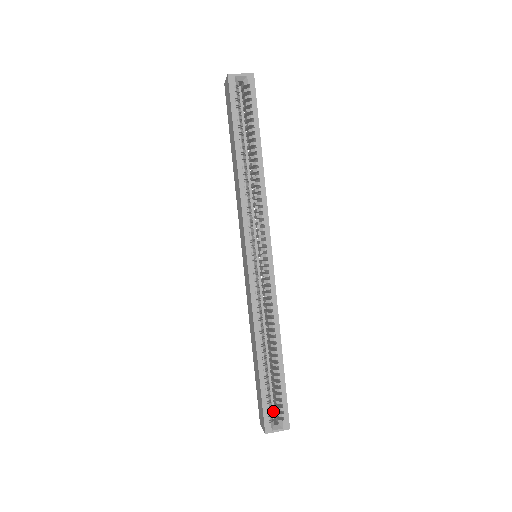
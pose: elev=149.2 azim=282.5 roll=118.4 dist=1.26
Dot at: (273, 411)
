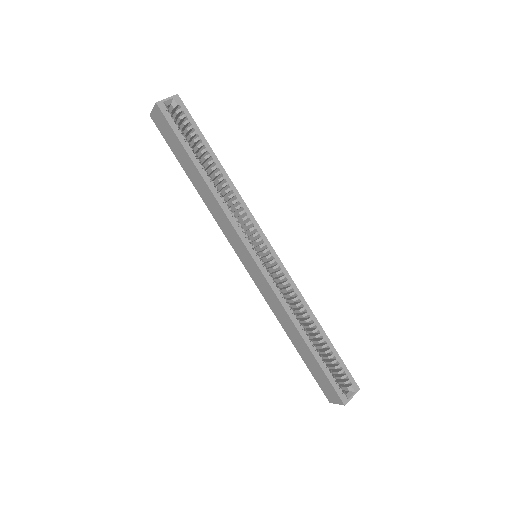
Dot at: occluded
